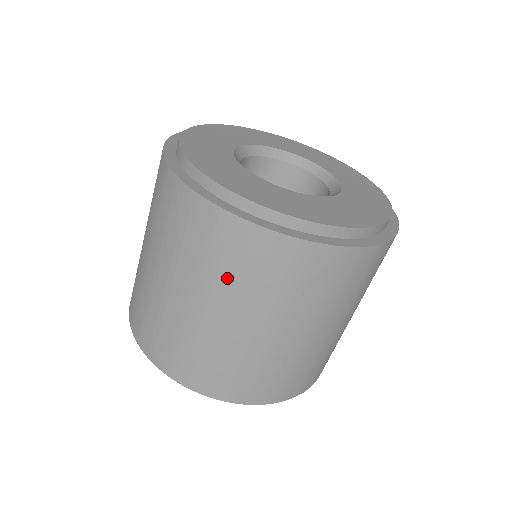
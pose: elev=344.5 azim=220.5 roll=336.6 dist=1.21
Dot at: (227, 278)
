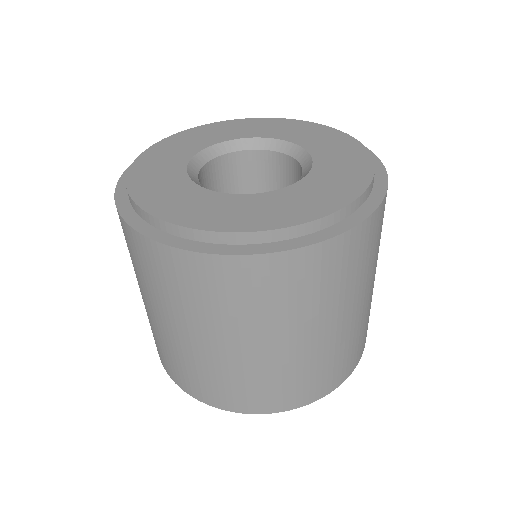
Dot at: (166, 295)
